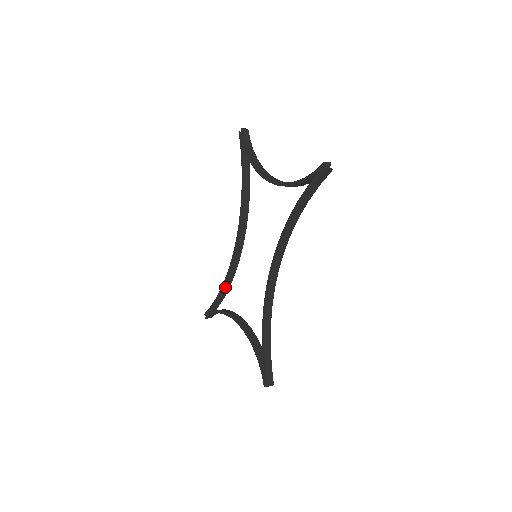
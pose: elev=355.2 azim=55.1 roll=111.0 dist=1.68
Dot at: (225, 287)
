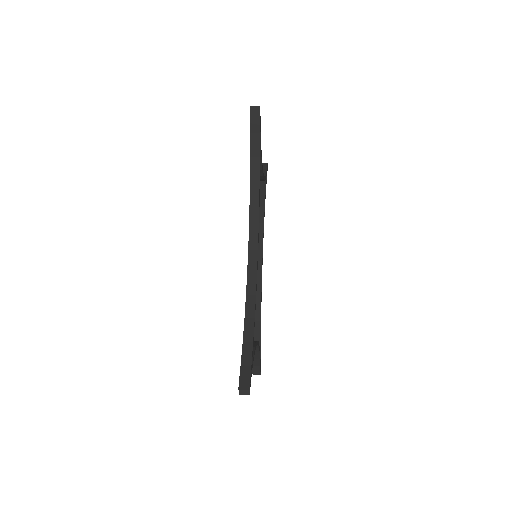
Dot at: (255, 319)
